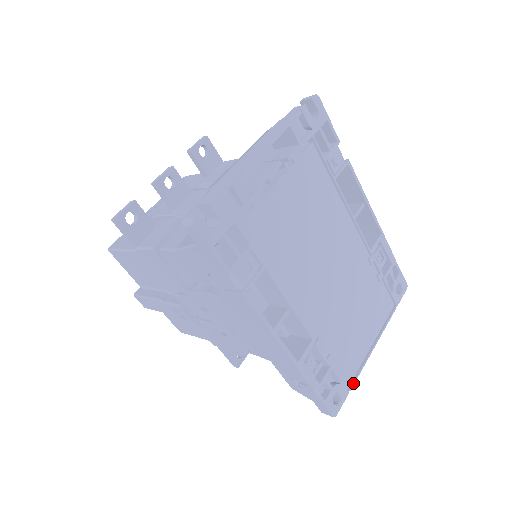
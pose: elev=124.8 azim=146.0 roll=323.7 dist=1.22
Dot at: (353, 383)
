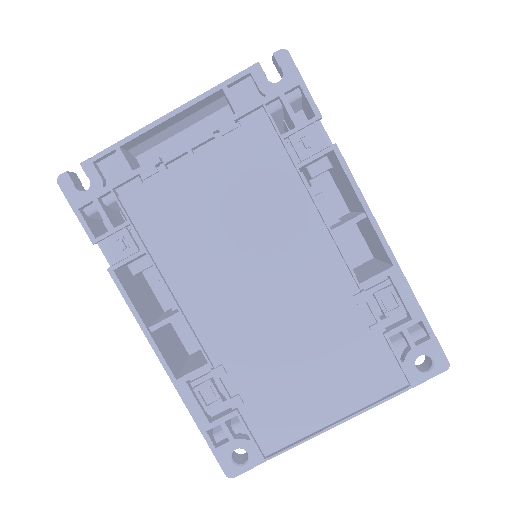
Dot at: (277, 453)
